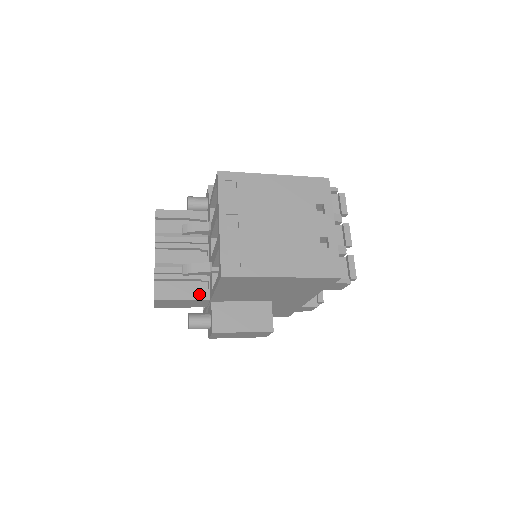
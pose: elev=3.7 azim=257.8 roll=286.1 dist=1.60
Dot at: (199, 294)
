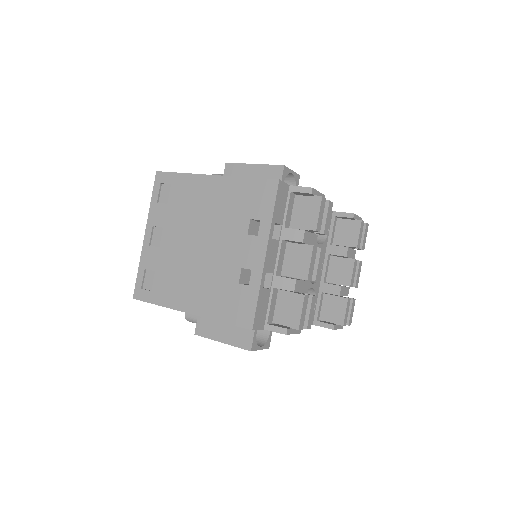
Dot at: occluded
